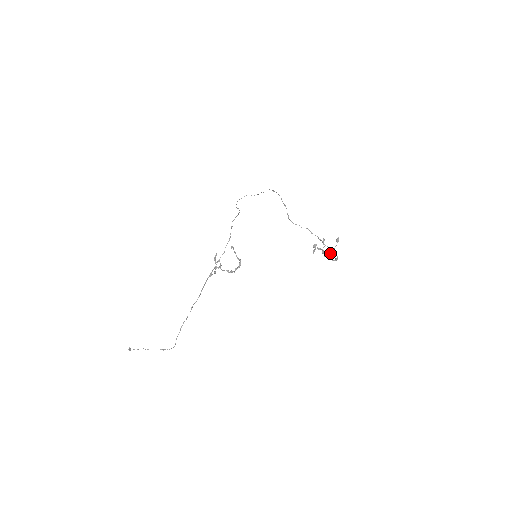
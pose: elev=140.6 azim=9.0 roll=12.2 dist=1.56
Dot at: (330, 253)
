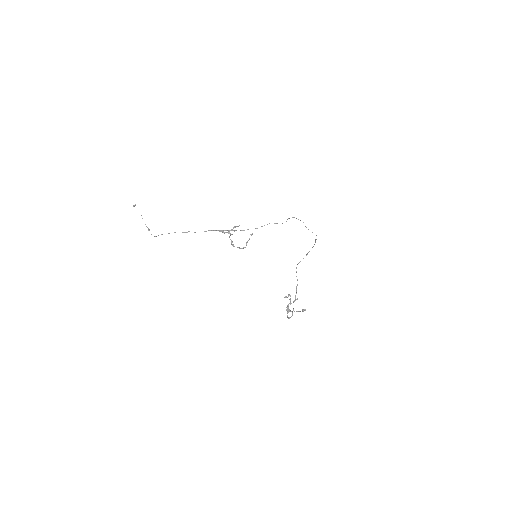
Dot at: occluded
